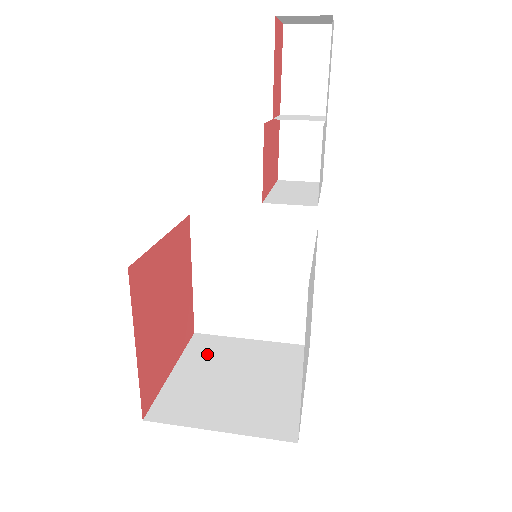
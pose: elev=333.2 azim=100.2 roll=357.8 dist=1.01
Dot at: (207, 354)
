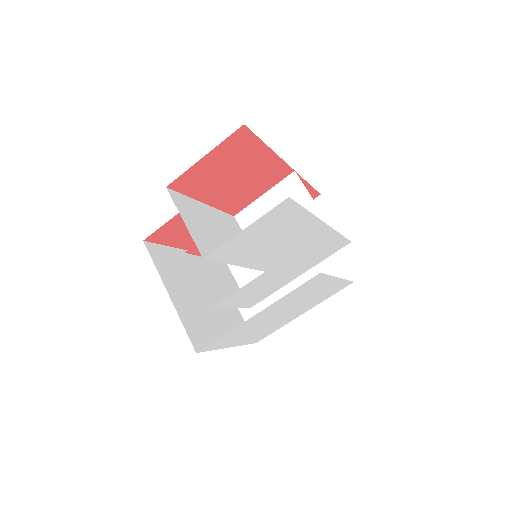
Dot at: occluded
